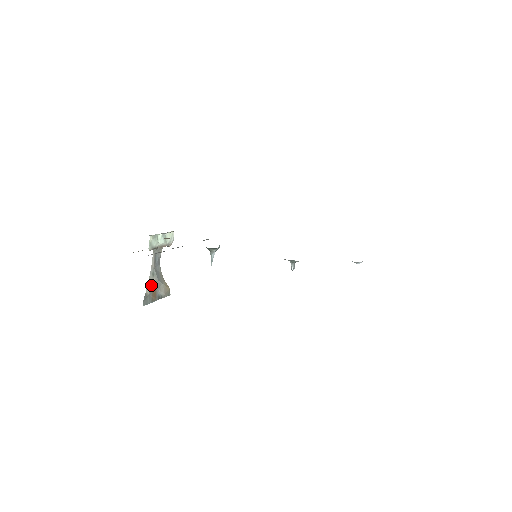
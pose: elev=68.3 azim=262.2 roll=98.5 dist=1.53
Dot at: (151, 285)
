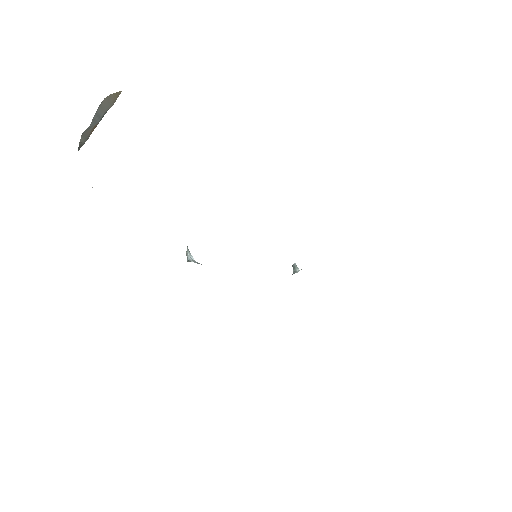
Dot at: (86, 135)
